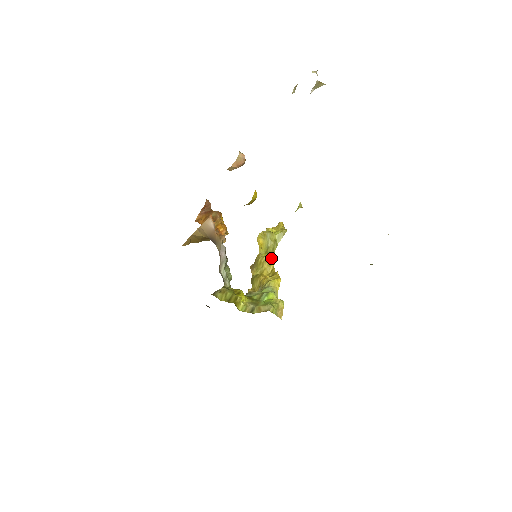
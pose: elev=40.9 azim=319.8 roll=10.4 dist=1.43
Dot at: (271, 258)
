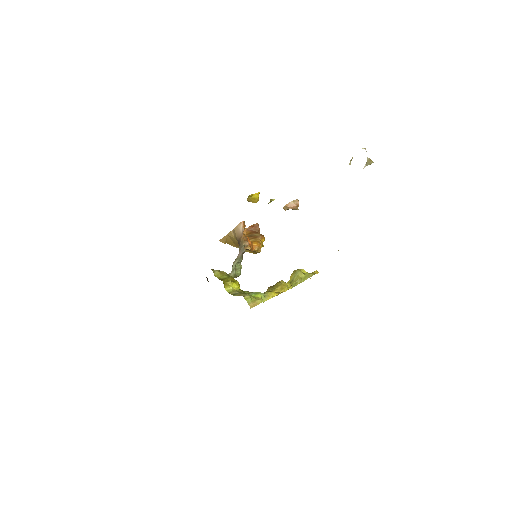
Dot at: (287, 285)
